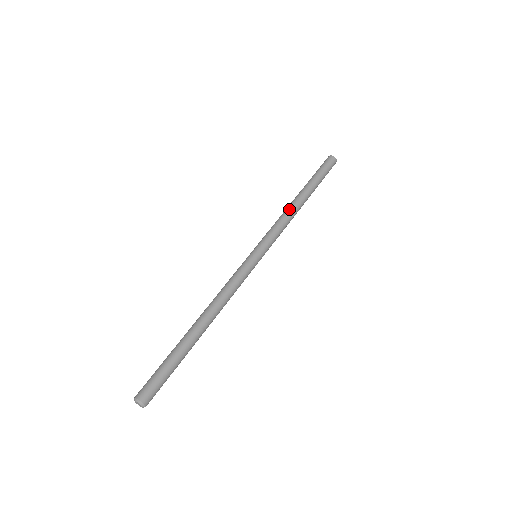
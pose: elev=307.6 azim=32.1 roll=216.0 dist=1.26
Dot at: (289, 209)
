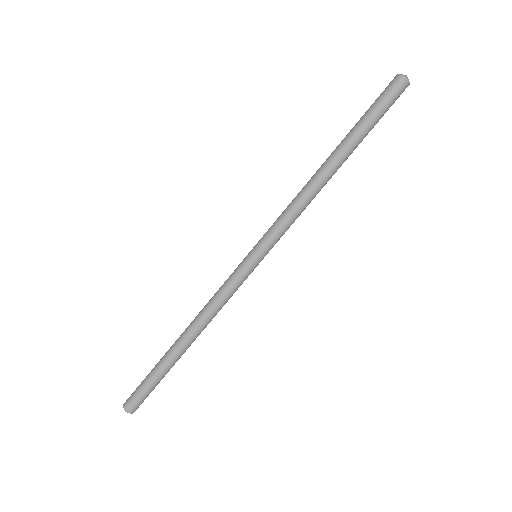
Dot at: (314, 191)
